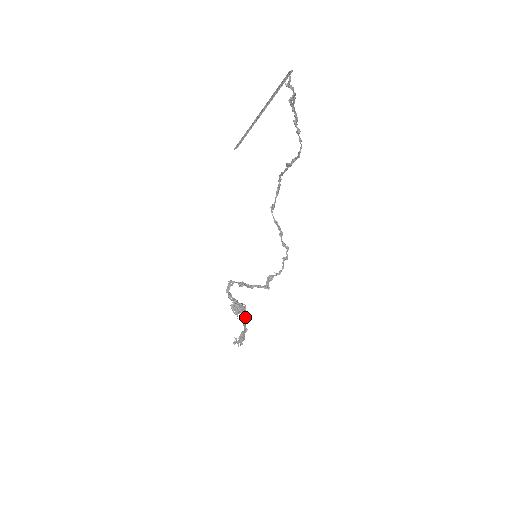
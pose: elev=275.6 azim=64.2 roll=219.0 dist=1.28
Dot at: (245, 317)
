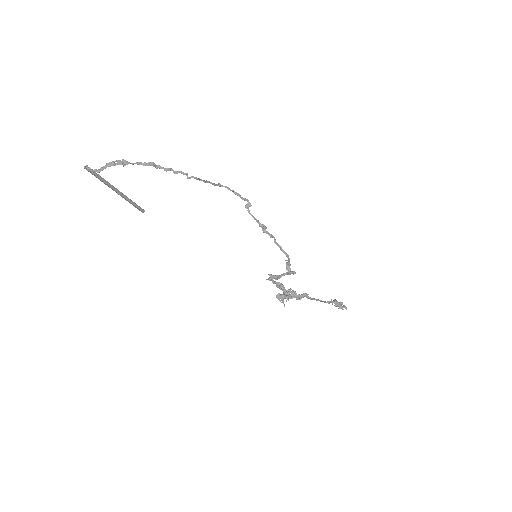
Dot at: (299, 299)
